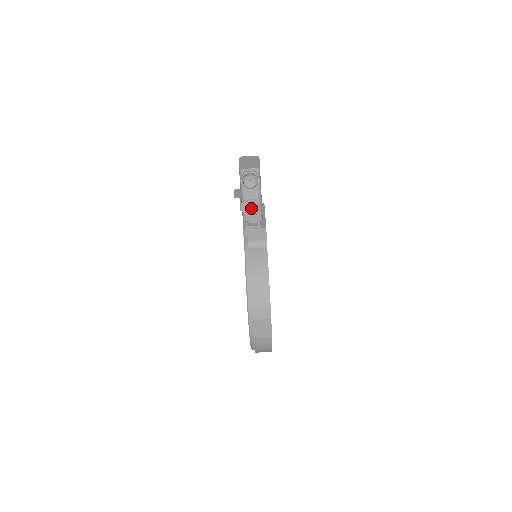
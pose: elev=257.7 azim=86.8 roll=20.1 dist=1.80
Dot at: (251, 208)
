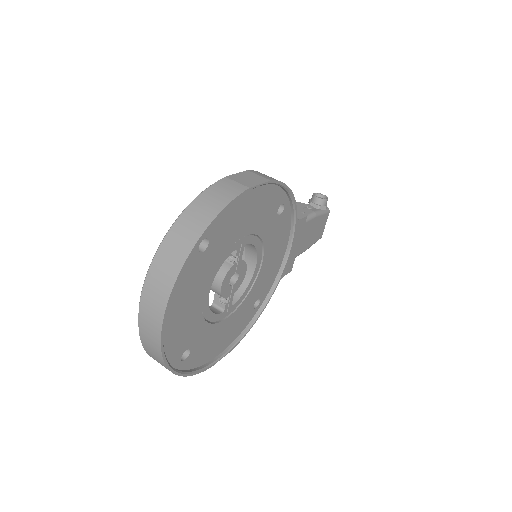
Dot at: (304, 207)
